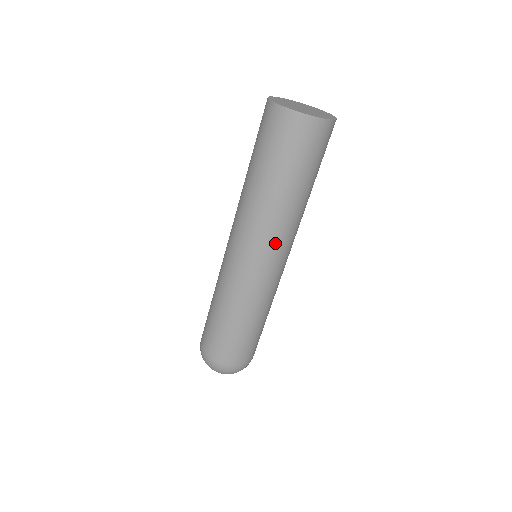
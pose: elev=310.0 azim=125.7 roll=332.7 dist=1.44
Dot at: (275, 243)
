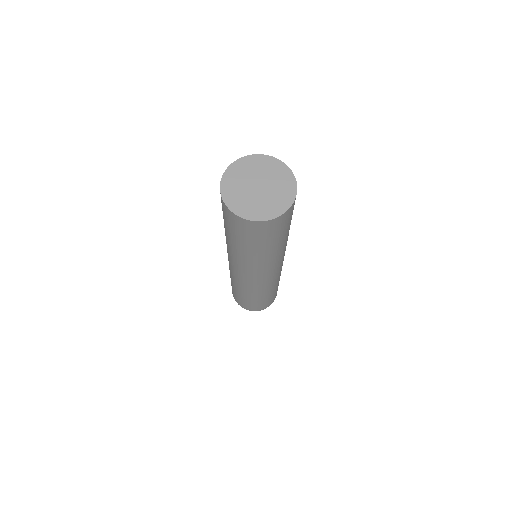
Dot at: (275, 266)
